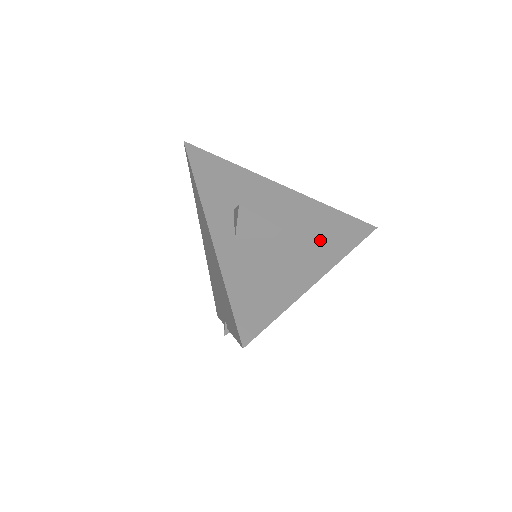
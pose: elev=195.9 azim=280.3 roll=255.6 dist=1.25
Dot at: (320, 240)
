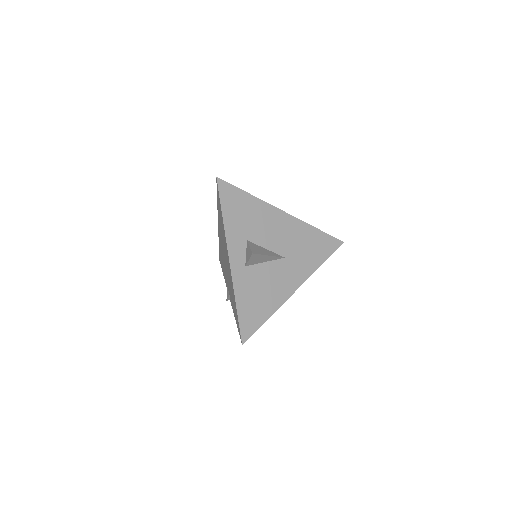
Dot at: (302, 259)
